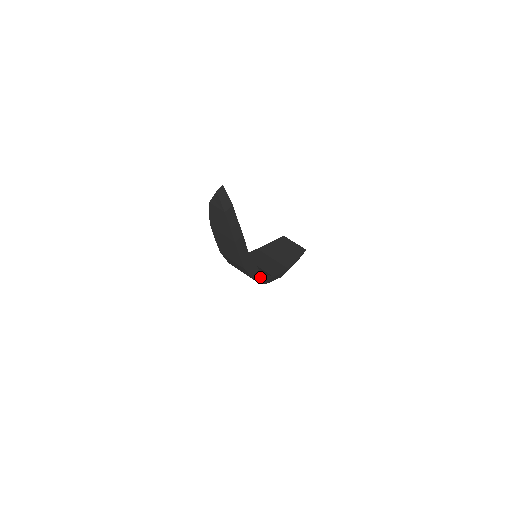
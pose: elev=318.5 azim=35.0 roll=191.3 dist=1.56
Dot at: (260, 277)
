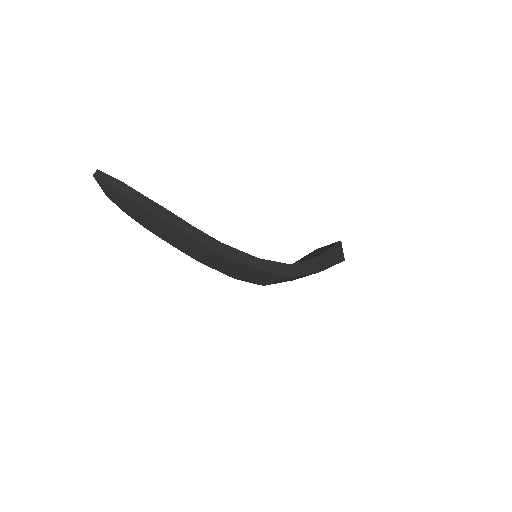
Dot at: (264, 266)
